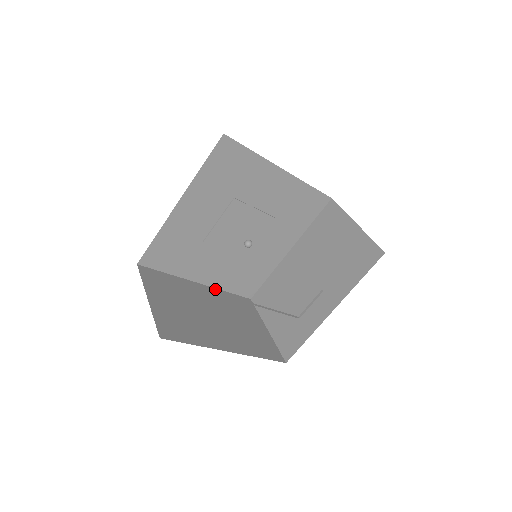
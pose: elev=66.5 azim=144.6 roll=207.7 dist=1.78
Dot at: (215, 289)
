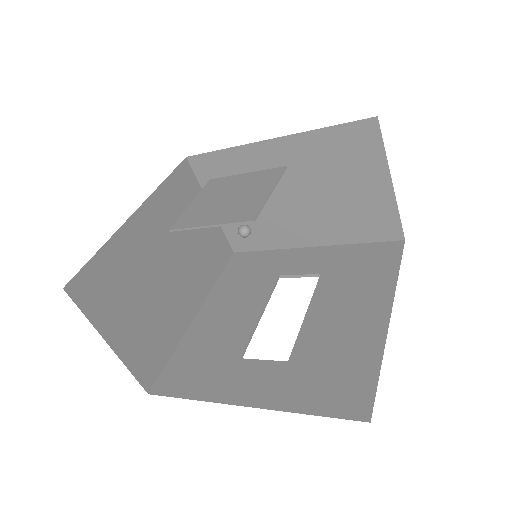
Dot at: (152, 197)
